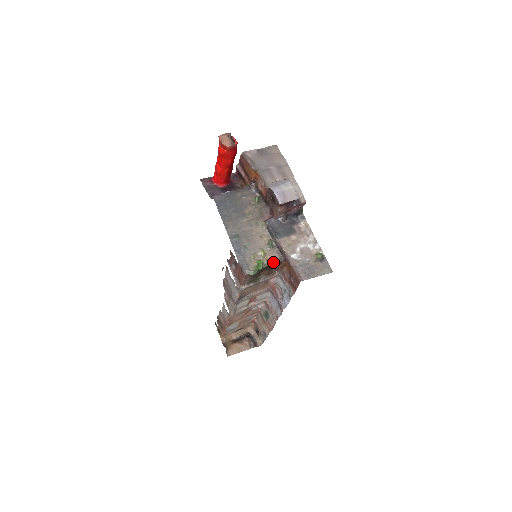
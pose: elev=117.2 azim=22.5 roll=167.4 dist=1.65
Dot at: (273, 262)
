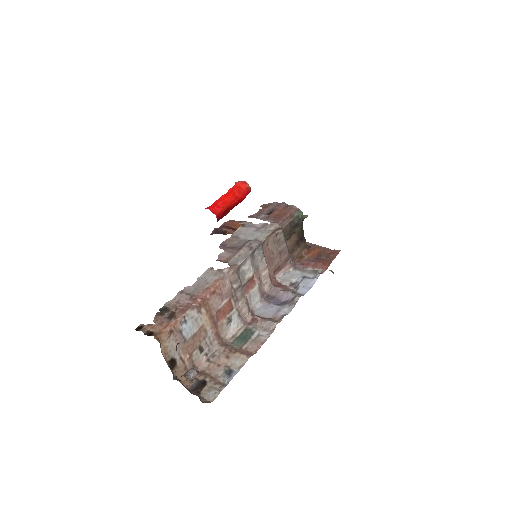
Dot at: occluded
